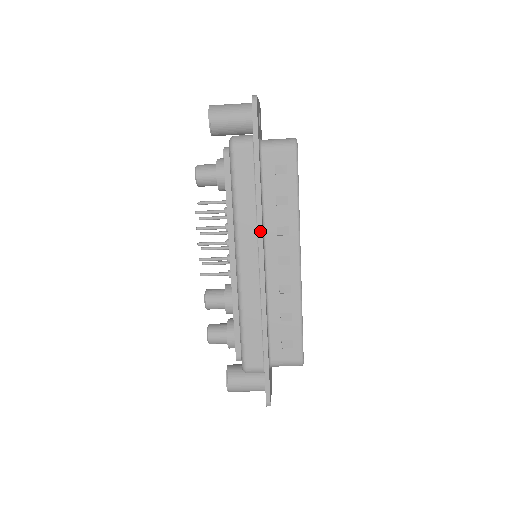
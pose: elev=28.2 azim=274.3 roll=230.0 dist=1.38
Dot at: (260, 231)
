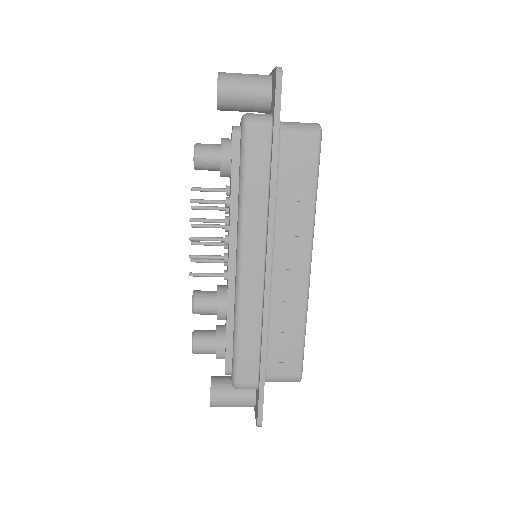
Dot at: (270, 230)
